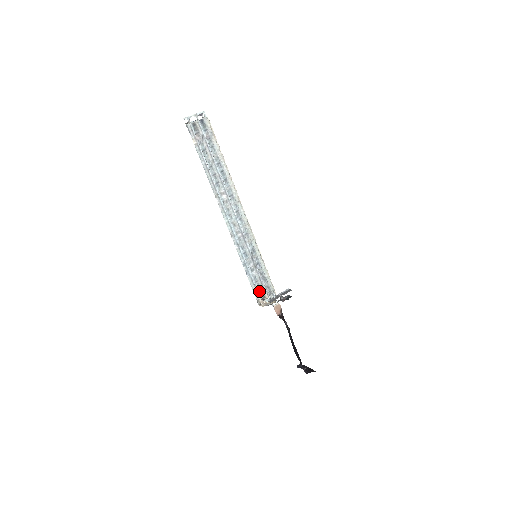
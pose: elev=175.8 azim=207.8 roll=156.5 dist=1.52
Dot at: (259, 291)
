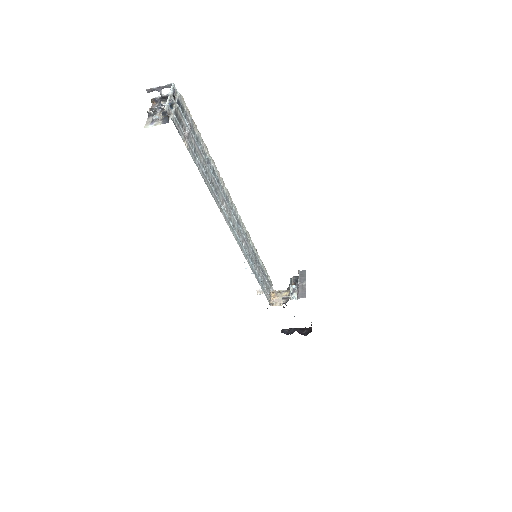
Dot at: (266, 292)
